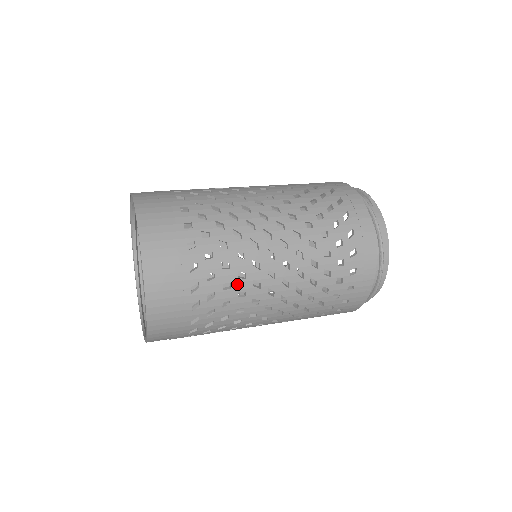
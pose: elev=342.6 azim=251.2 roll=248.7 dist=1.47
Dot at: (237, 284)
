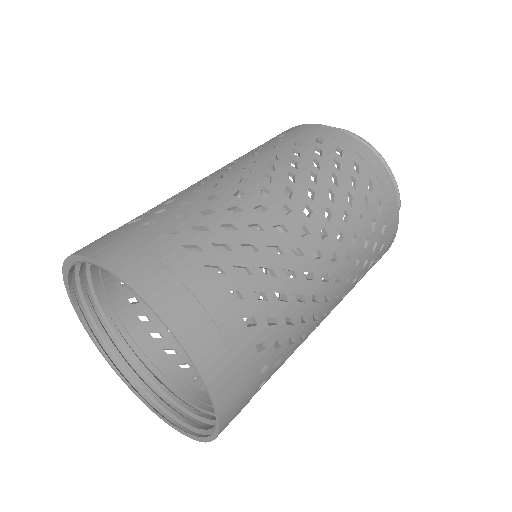
Dot at: occluded
